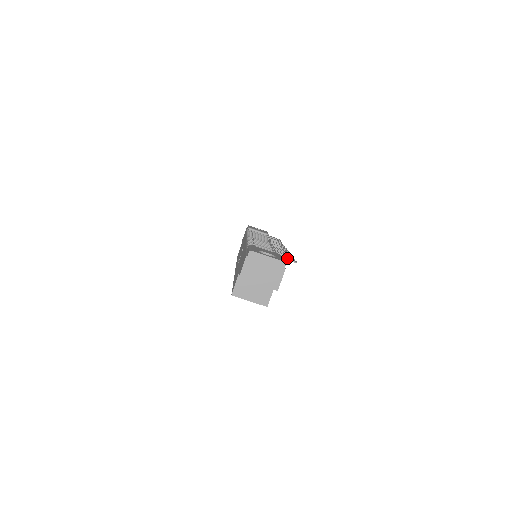
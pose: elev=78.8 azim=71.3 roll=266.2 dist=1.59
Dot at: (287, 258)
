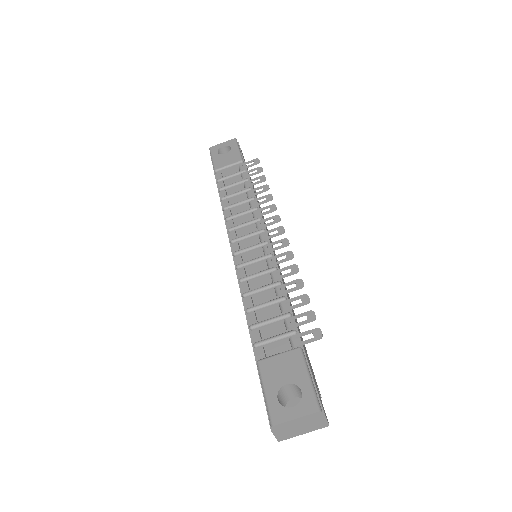
Dot at: (307, 334)
